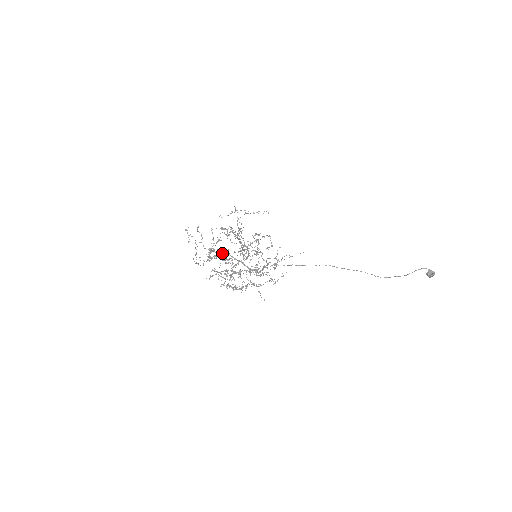
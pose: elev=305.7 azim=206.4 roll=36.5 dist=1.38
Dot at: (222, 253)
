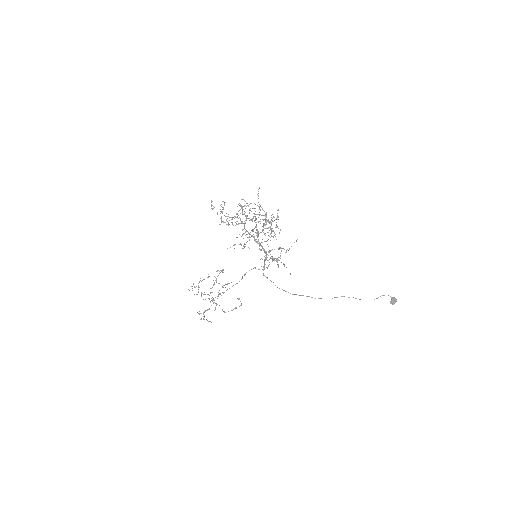
Dot at: occluded
